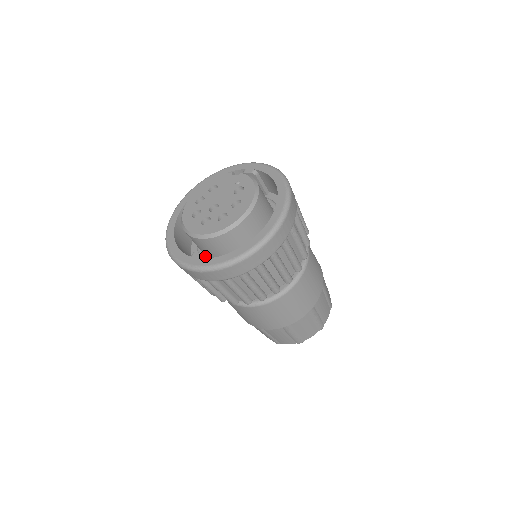
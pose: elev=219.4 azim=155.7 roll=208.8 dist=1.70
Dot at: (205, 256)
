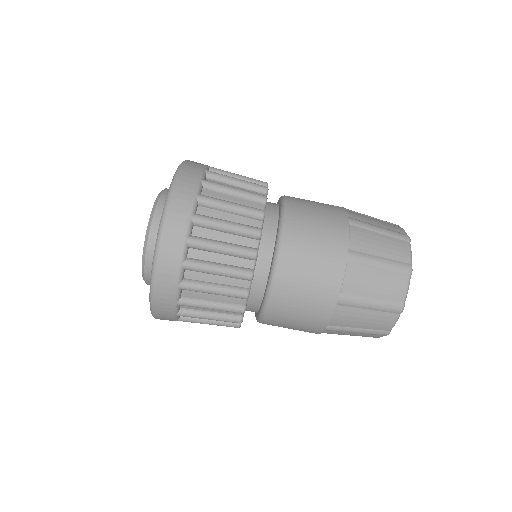
Dot at: occluded
